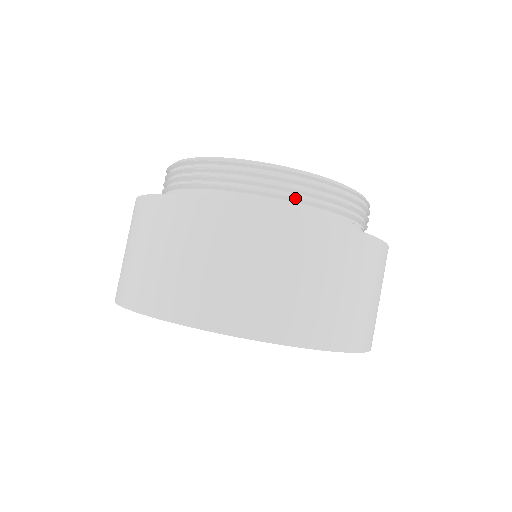
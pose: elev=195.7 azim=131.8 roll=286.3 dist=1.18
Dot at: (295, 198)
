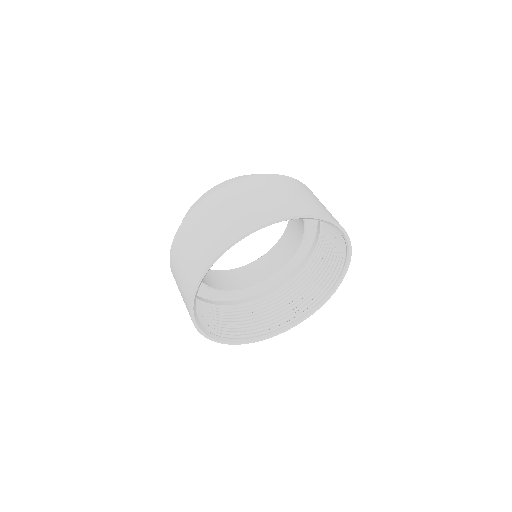
Dot at: occluded
